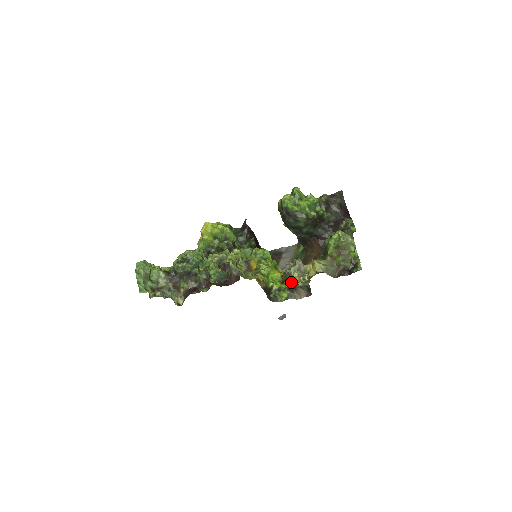
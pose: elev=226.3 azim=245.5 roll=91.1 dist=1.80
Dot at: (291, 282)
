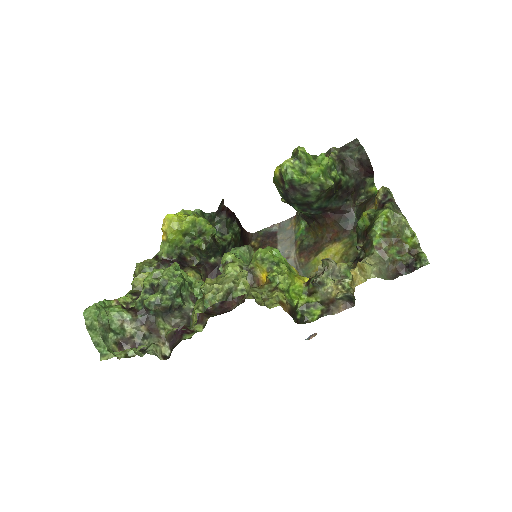
Dot at: (325, 294)
